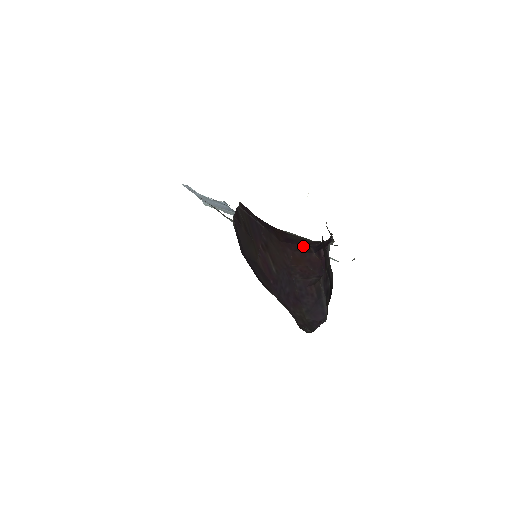
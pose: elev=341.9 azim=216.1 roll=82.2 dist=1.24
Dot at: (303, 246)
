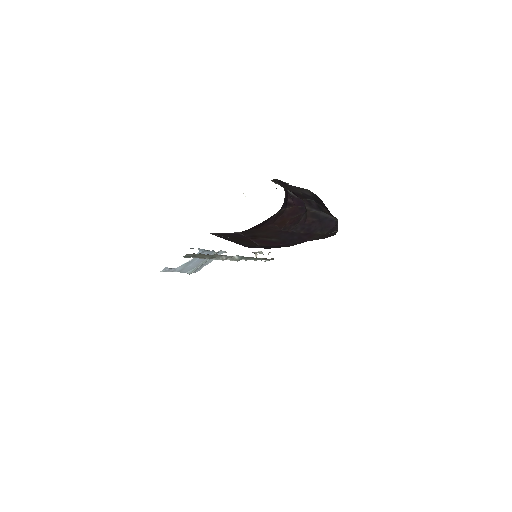
Dot at: (276, 216)
